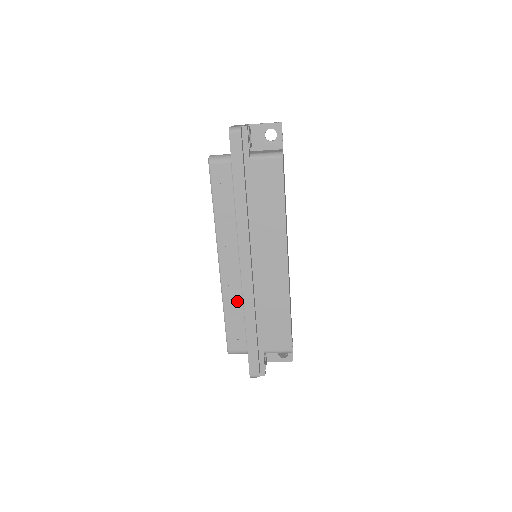
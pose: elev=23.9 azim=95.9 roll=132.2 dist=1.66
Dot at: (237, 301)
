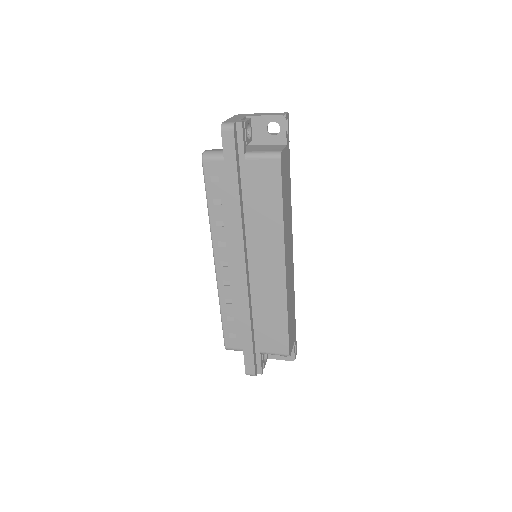
Dot at: (233, 301)
